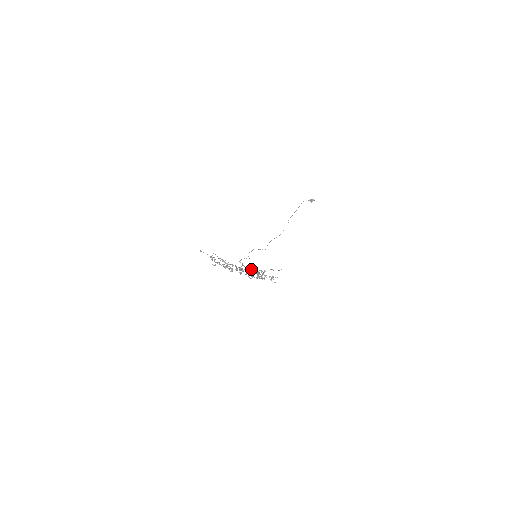
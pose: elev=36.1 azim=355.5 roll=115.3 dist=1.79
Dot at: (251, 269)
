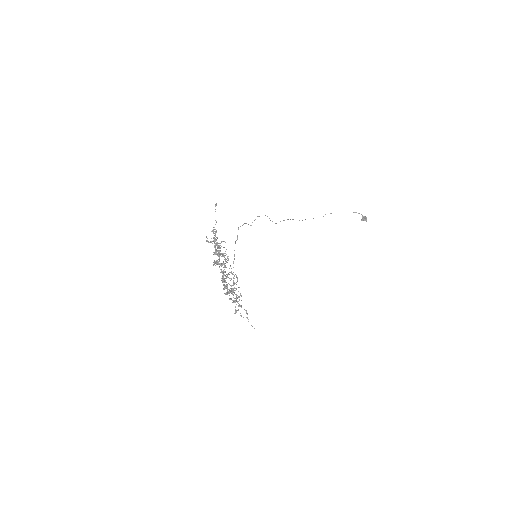
Dot at: (232, 288)
